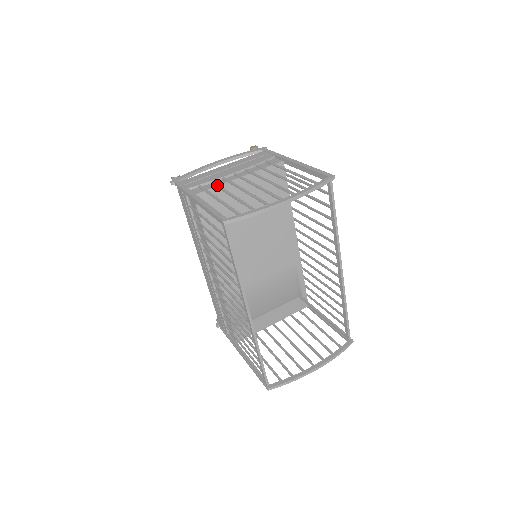
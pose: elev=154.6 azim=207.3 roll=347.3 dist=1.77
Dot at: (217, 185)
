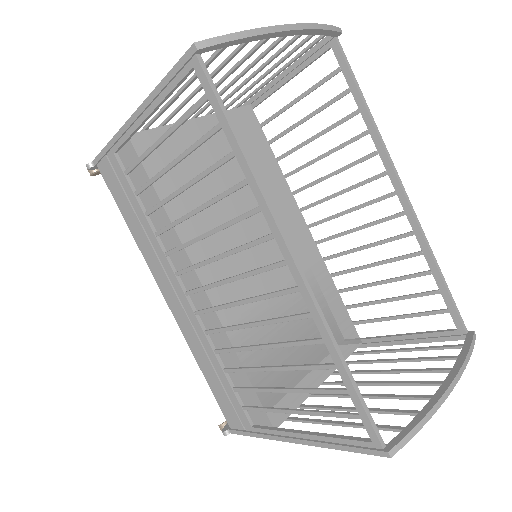
Dot at: (163, 121)
